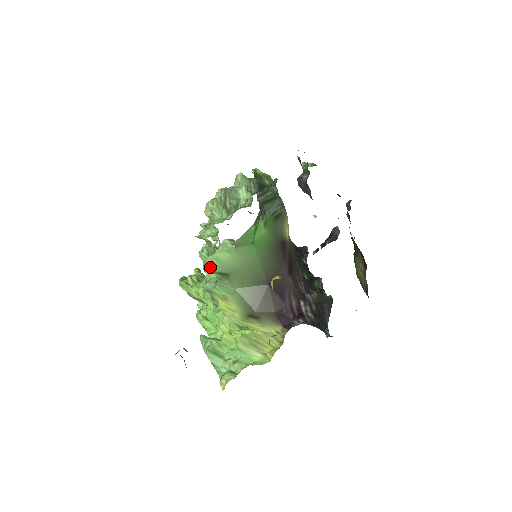
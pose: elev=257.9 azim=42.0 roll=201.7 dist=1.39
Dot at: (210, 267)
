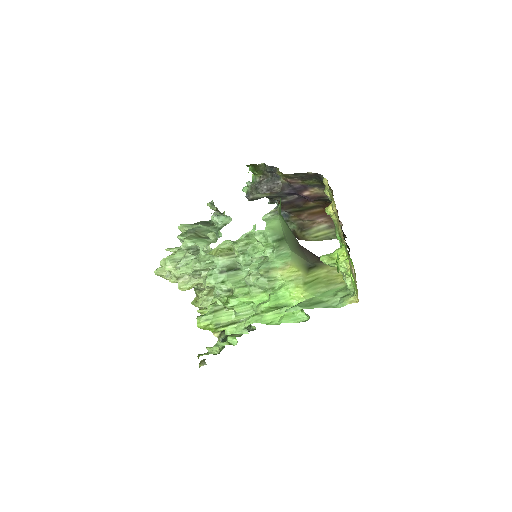
Dot at: (268, 239)
